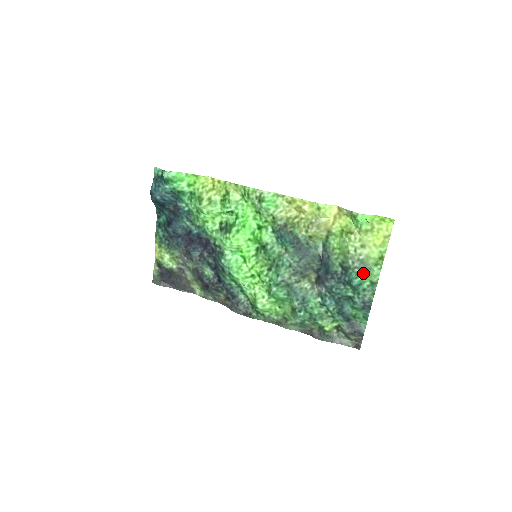
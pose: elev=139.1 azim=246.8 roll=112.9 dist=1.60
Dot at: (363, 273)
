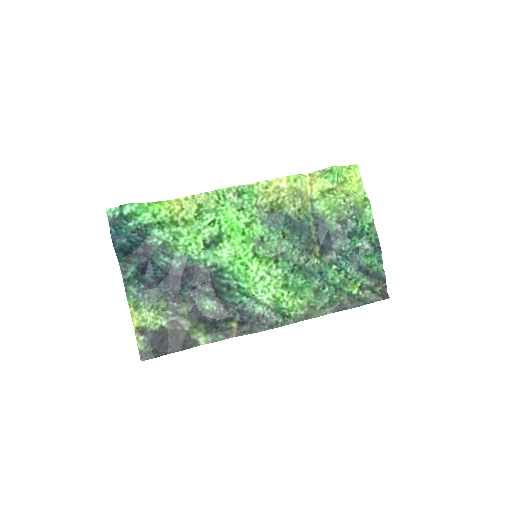
Dot at: (359, 219)
